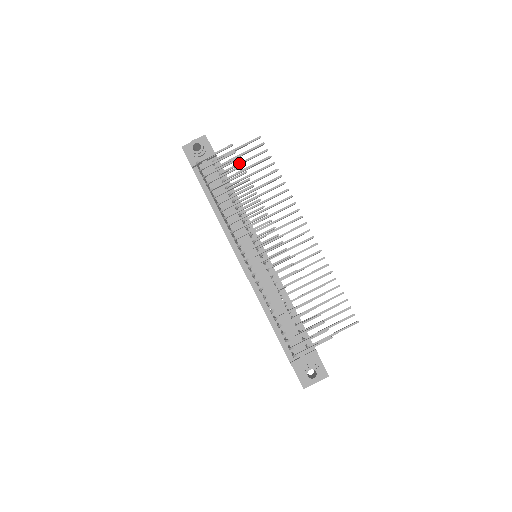
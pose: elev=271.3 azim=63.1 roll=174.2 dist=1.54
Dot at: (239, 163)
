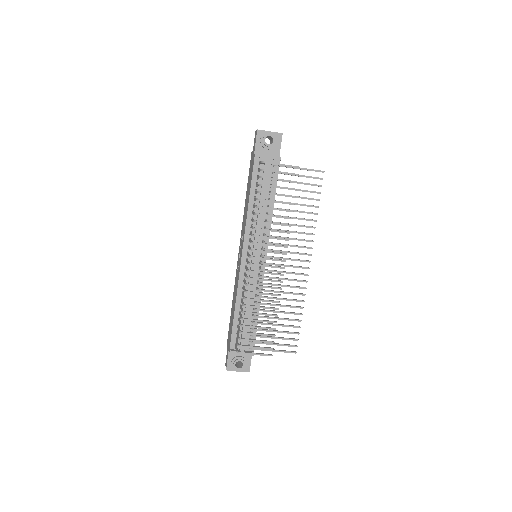
Dot at: occluded
